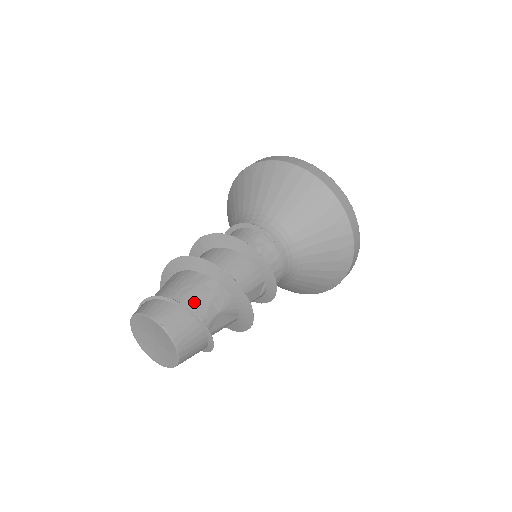
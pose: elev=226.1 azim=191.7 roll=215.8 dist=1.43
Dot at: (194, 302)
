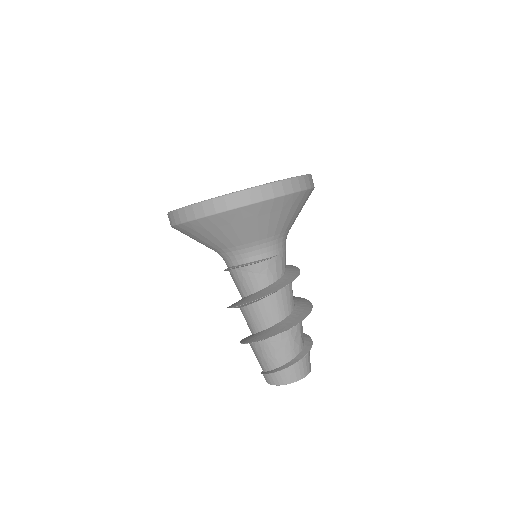
Dot at: (290, 353)
